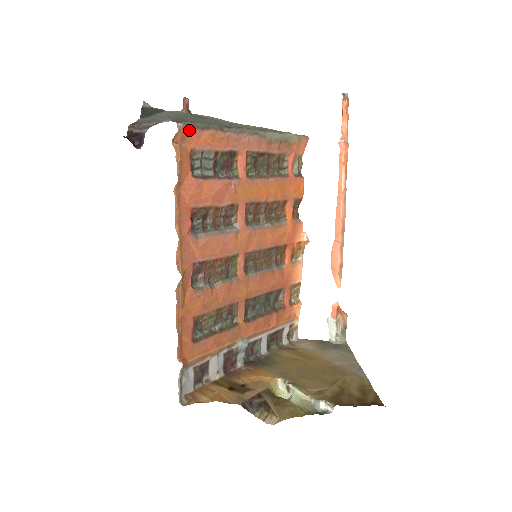
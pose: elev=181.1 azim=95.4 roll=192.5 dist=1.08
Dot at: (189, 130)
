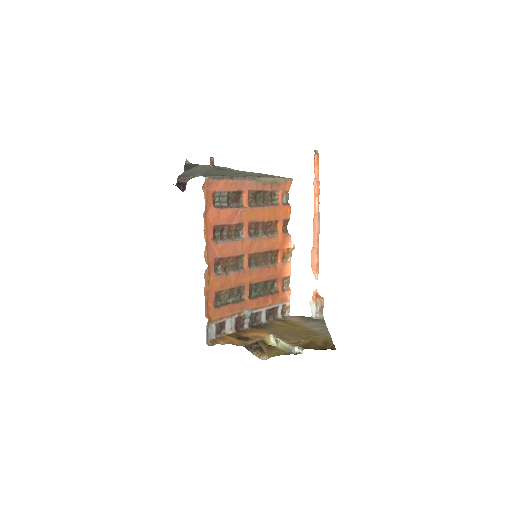
Dot at: (212, 180)
